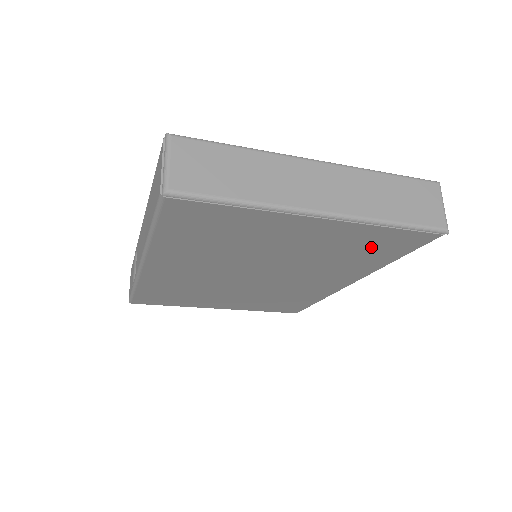
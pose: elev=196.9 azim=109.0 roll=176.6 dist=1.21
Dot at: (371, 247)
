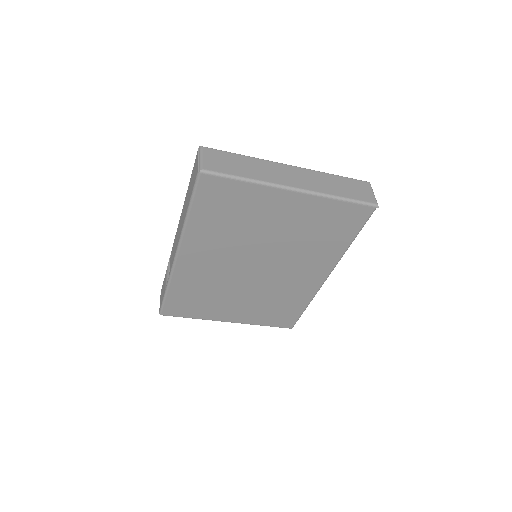
Dot at: (332, 225)
